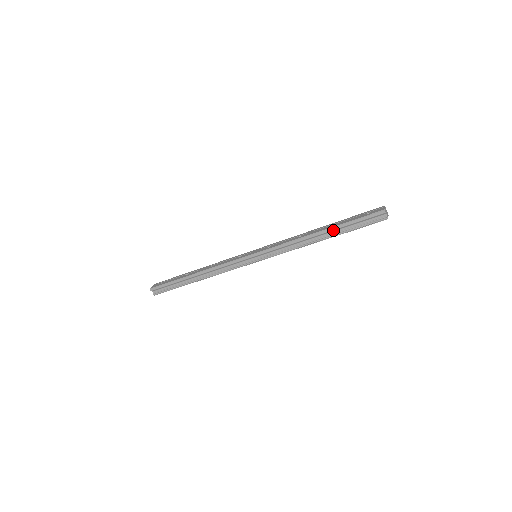
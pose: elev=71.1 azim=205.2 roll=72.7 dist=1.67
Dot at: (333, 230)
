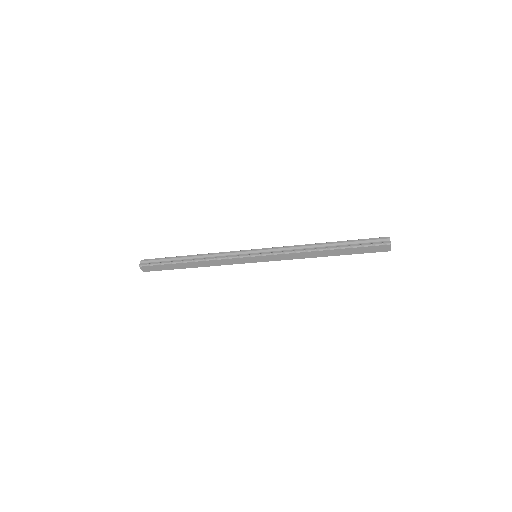
Dot at: (338, 243)
